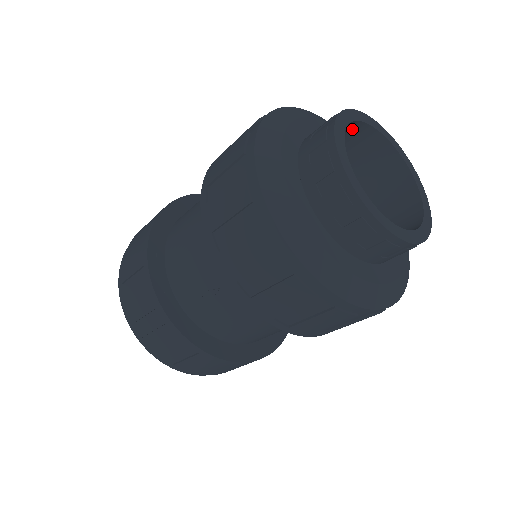
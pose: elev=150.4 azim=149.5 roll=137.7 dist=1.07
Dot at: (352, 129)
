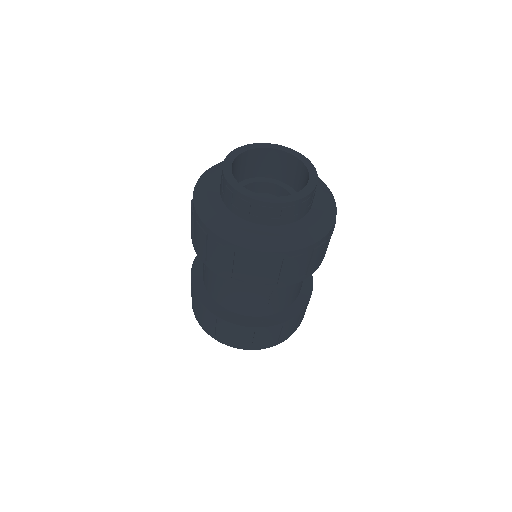
Dot at: (274, 155)
